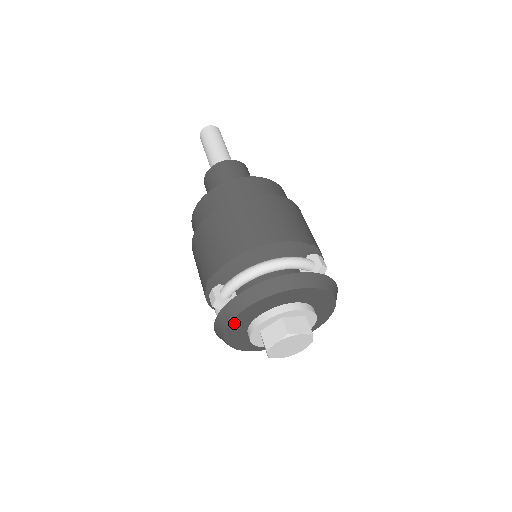
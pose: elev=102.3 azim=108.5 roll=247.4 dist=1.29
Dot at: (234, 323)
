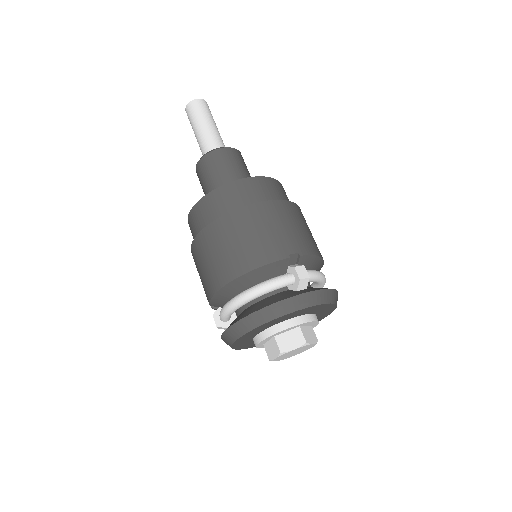
Dot at: (236, 345)
